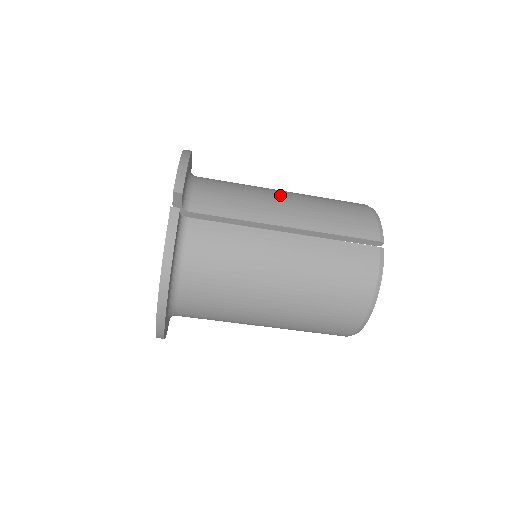
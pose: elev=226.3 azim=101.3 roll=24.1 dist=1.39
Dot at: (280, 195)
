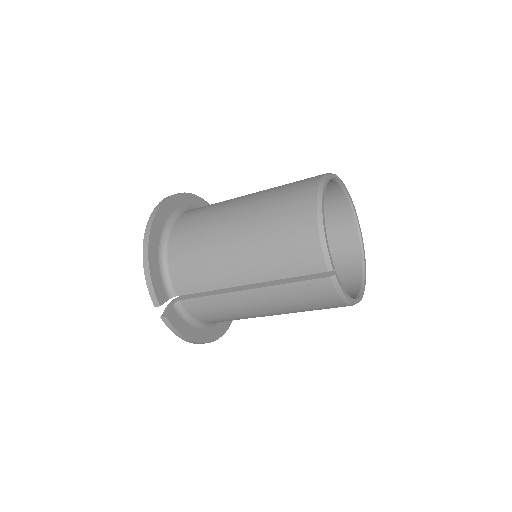
Dot at: (231, 245)
